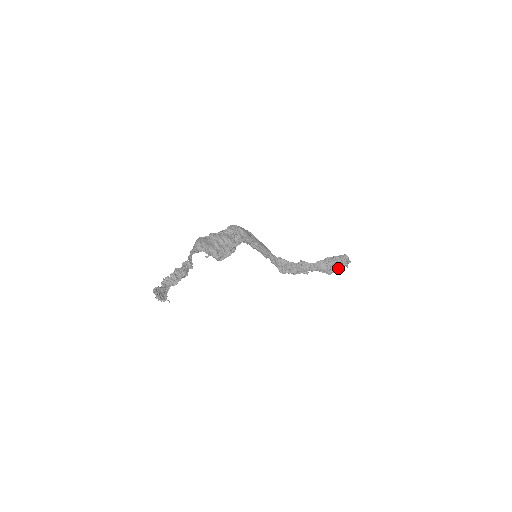
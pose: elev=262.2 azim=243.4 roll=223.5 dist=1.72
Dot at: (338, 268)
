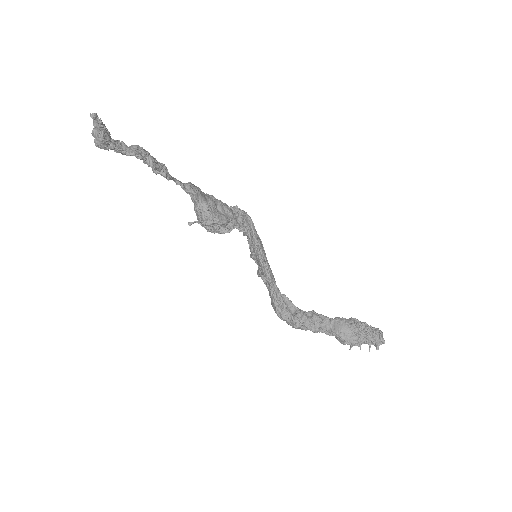
Dot at: (364, 342)
